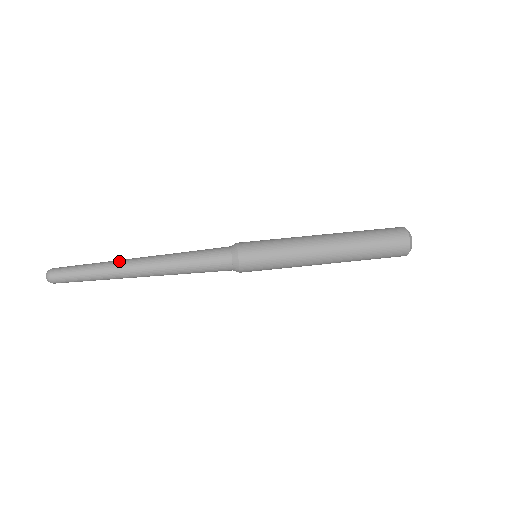
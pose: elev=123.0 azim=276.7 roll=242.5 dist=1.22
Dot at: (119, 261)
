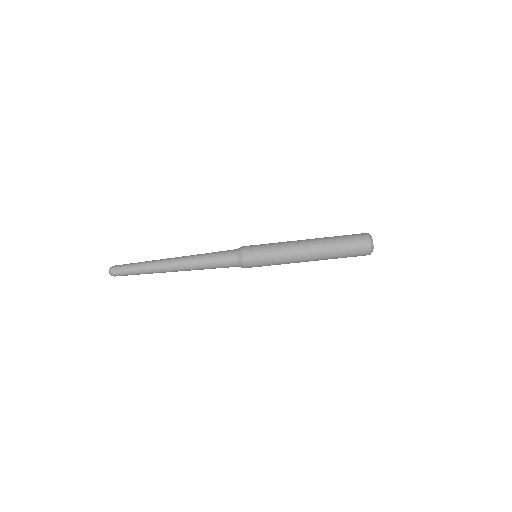
Dot at: (159, 272)
